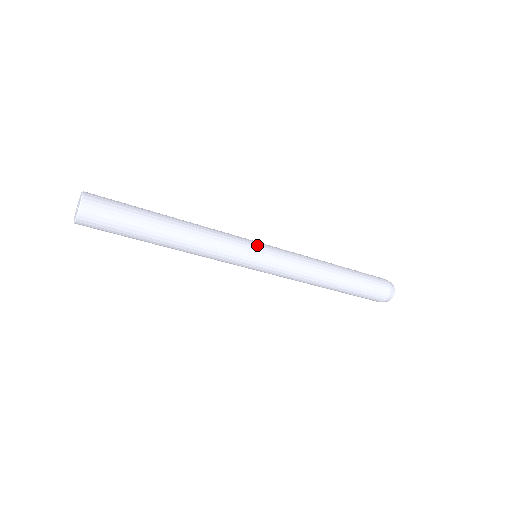
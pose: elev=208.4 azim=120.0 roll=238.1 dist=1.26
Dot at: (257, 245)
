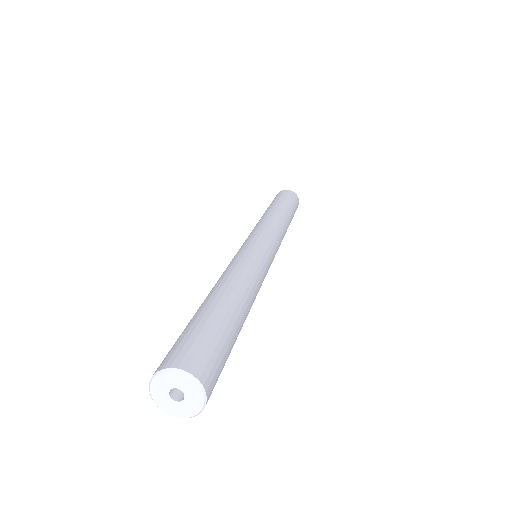
Dot at: occluded
